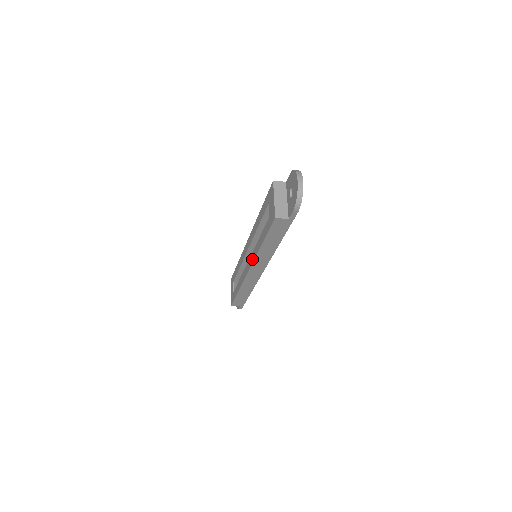
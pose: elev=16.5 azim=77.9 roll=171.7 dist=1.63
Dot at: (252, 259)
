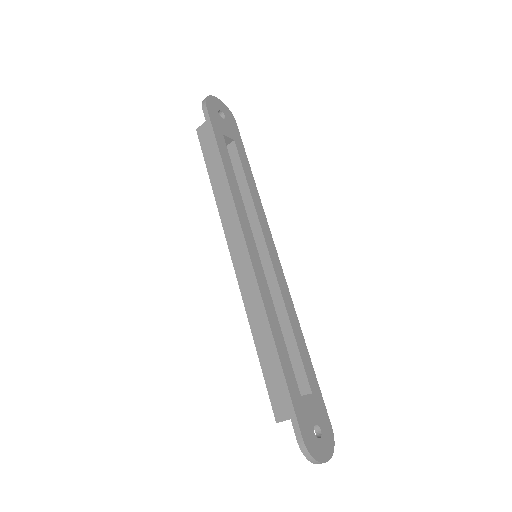
Dot at: occluded
